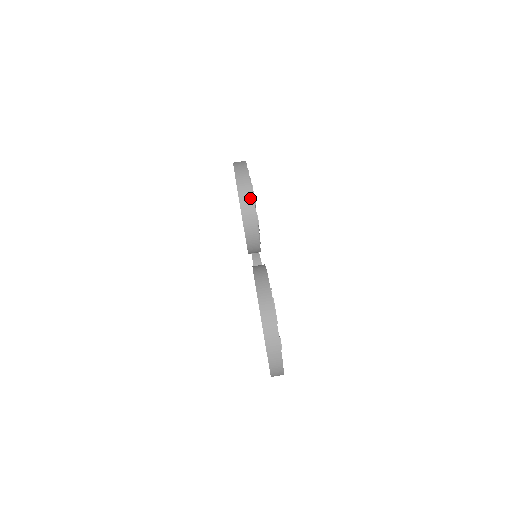
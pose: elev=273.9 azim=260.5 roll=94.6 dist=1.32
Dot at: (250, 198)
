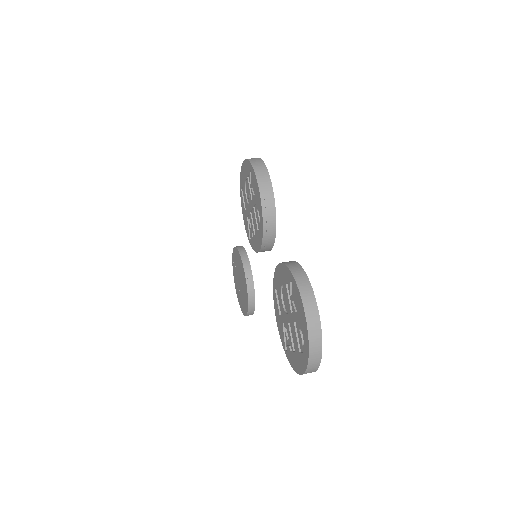
Dot at: (271, 194)
